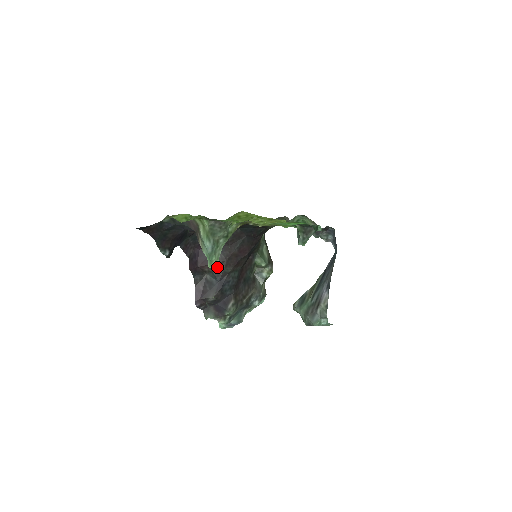
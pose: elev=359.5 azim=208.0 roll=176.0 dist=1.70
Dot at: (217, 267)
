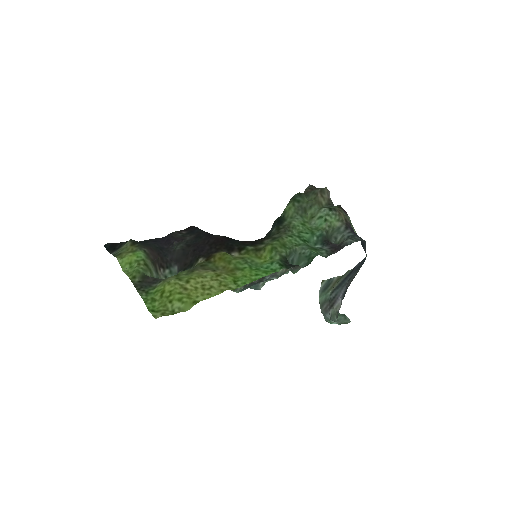
Dot at: occluded
